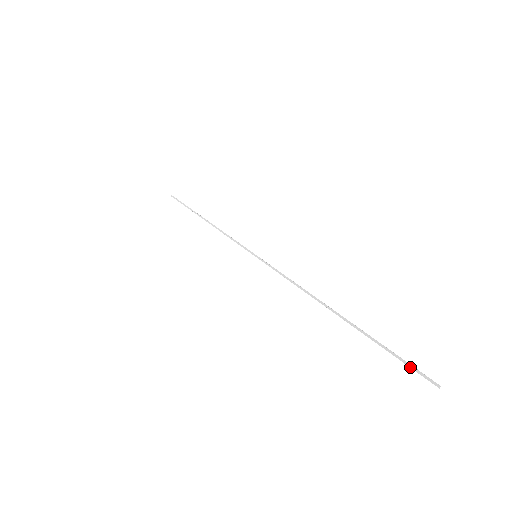
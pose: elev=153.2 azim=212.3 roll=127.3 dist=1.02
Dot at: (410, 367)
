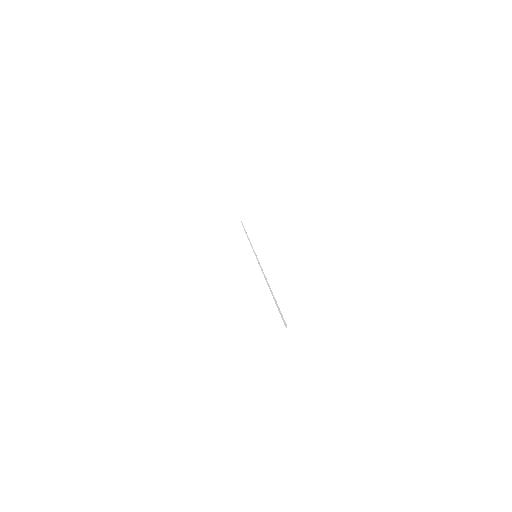
Dot at: (281, 317)
